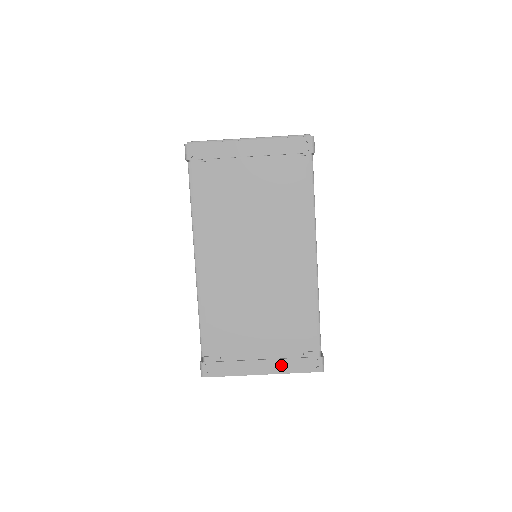
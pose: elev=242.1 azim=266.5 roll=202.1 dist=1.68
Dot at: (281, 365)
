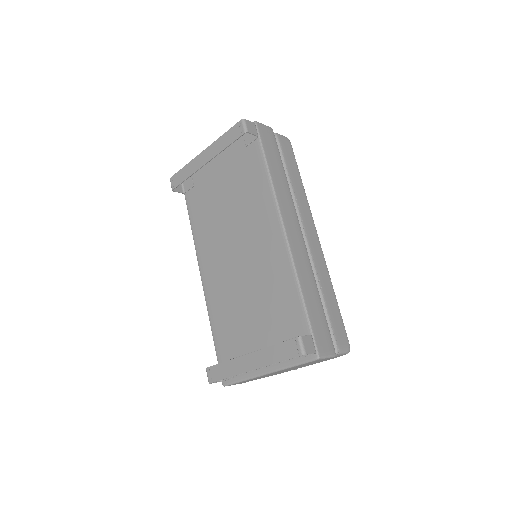
Dot at: (264, 356)
